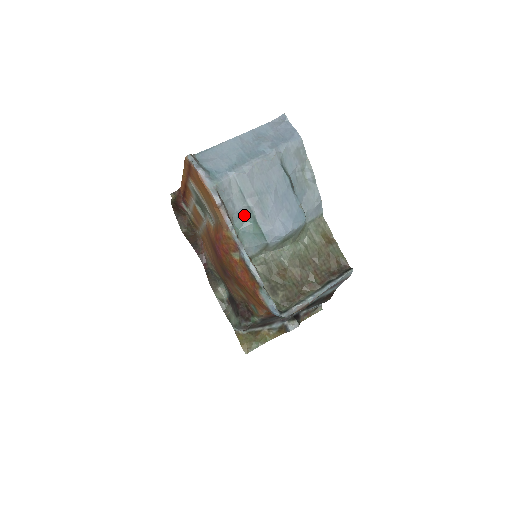
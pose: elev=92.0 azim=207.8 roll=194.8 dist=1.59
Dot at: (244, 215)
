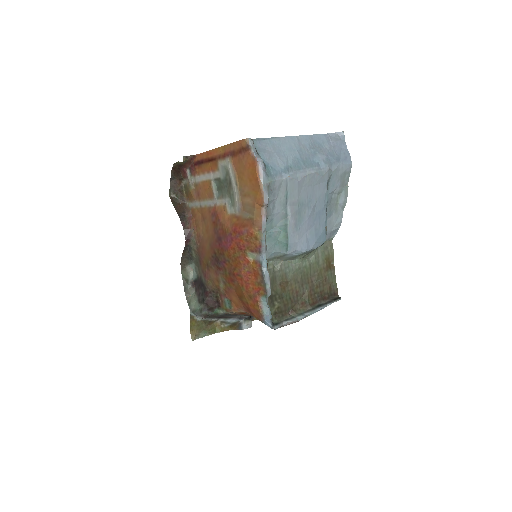
Dot at: (278, 220)
